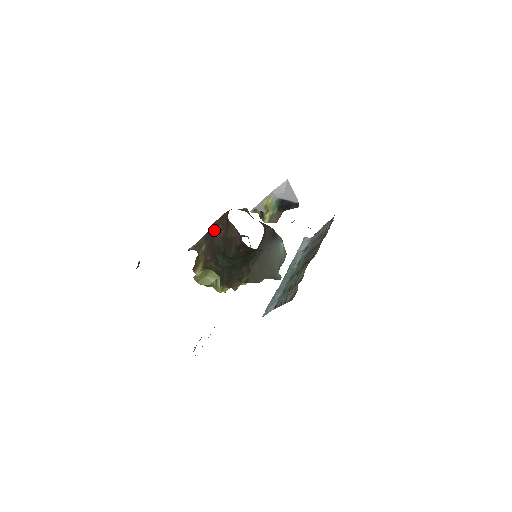
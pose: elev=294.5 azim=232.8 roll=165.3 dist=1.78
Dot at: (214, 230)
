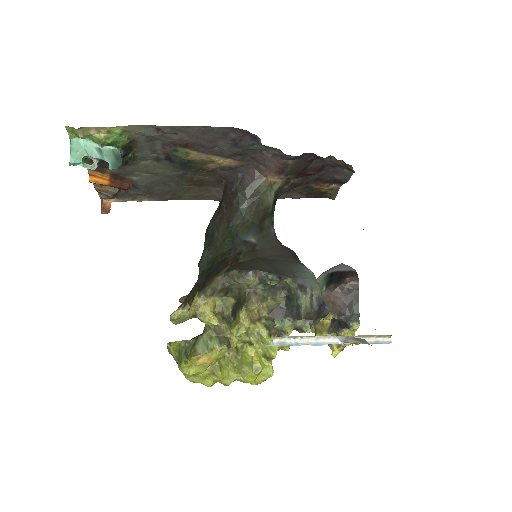
Dot at: occluded
